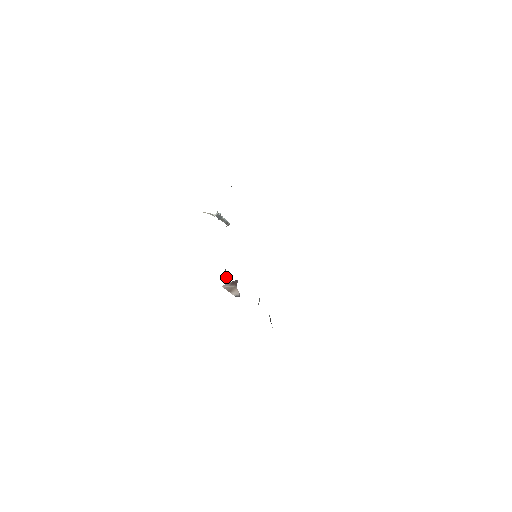
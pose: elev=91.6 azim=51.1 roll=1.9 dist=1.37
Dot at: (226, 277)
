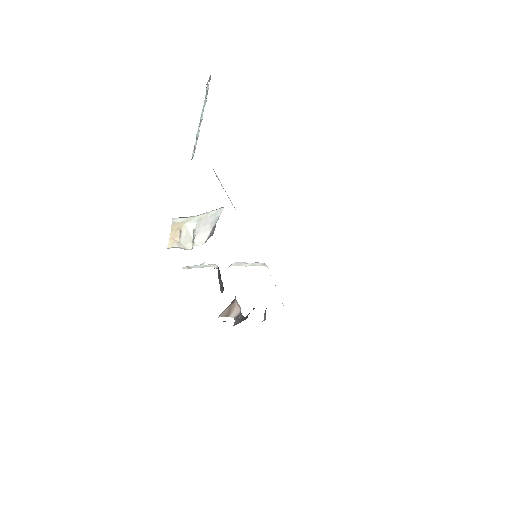
Dot at: (220, 276)
